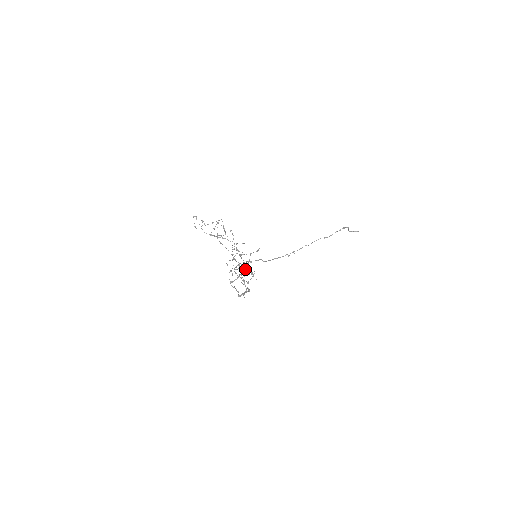
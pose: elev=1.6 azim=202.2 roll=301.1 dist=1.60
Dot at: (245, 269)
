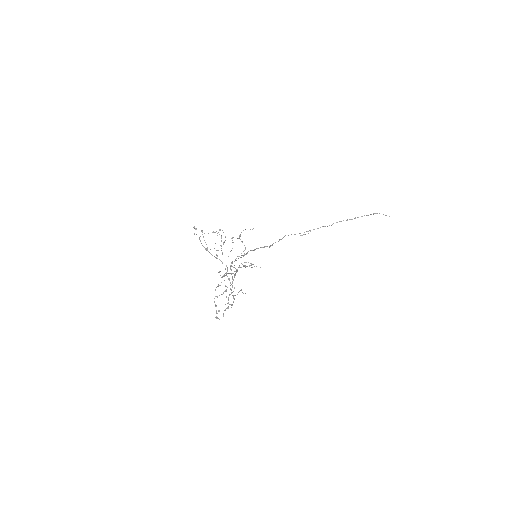
Dot at: (231, 290)
